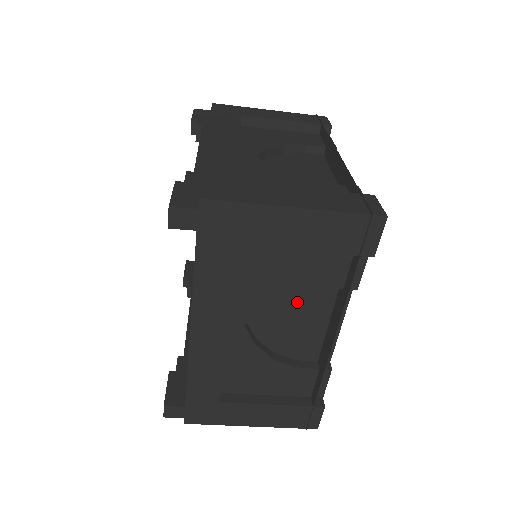
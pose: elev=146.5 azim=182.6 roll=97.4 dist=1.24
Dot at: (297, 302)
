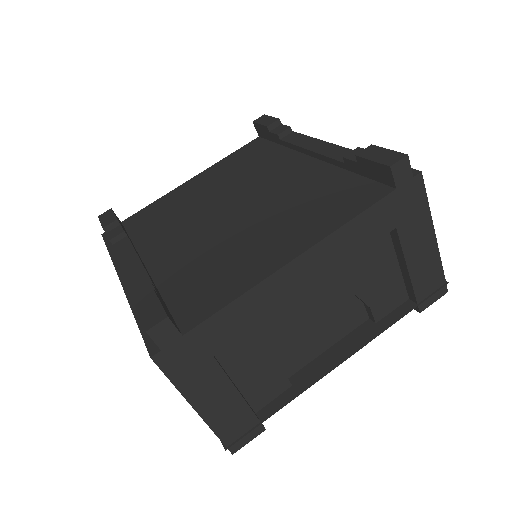
Dot at: (338, 310)
